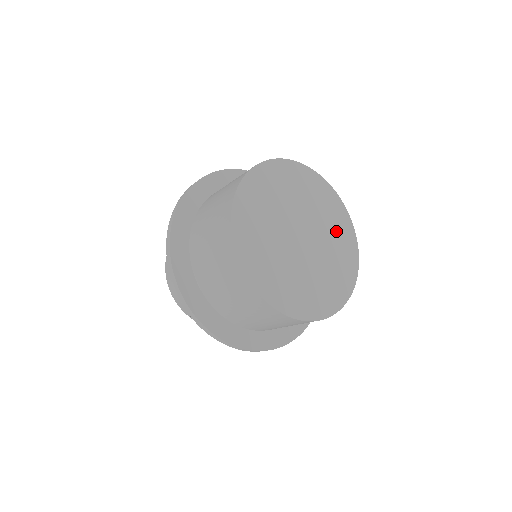
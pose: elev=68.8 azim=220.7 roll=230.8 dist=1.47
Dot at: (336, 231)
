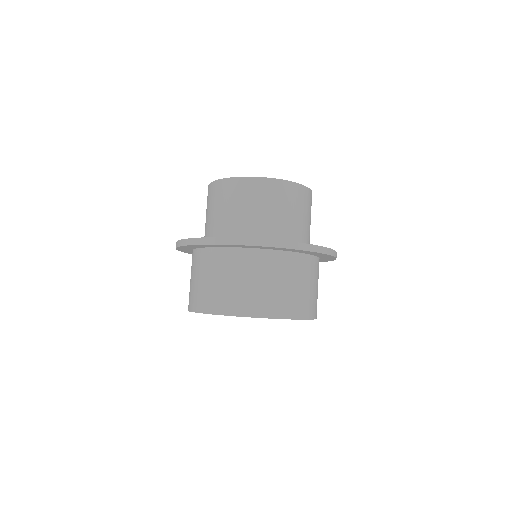
Dot at: occluded
